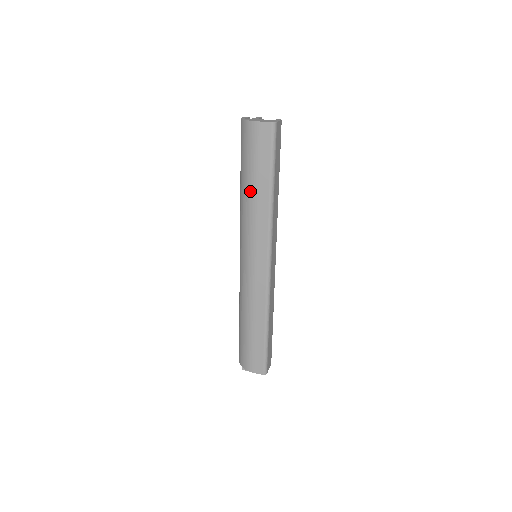
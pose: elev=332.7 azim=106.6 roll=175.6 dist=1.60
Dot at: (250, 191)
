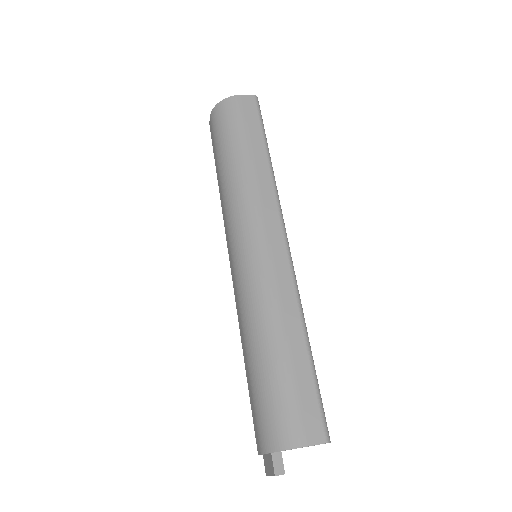
Dot at: (242, 159)
